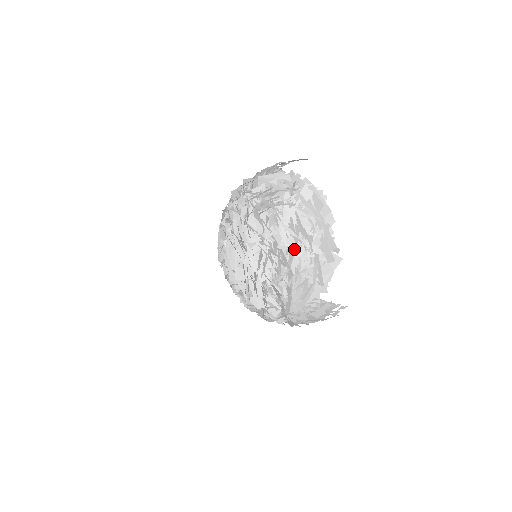
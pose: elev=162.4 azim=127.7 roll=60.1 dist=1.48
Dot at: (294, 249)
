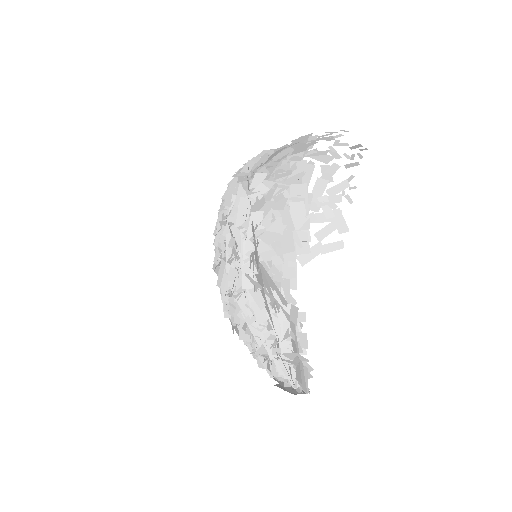
Dot at: occluded
